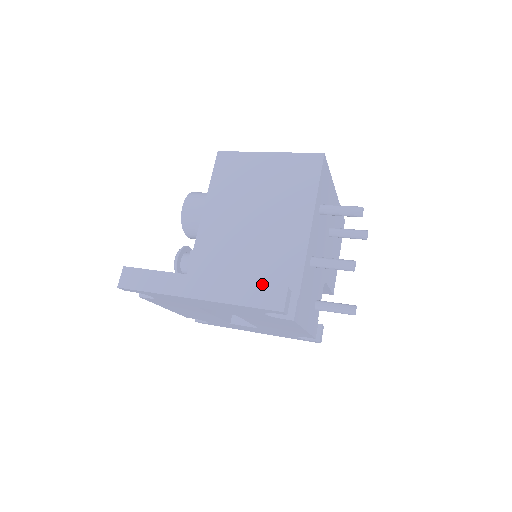
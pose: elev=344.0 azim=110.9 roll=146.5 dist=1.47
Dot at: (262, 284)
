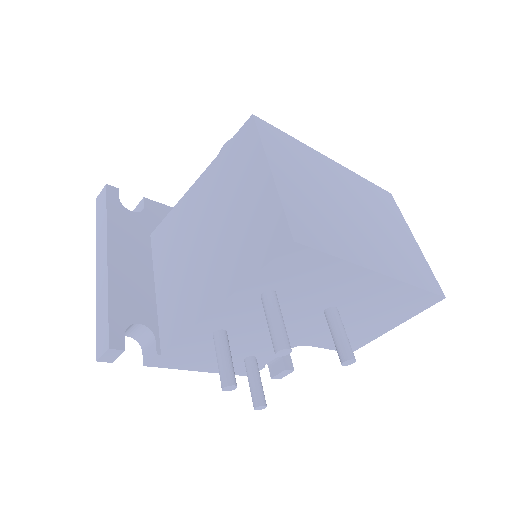
Dot at: (108, 320)
